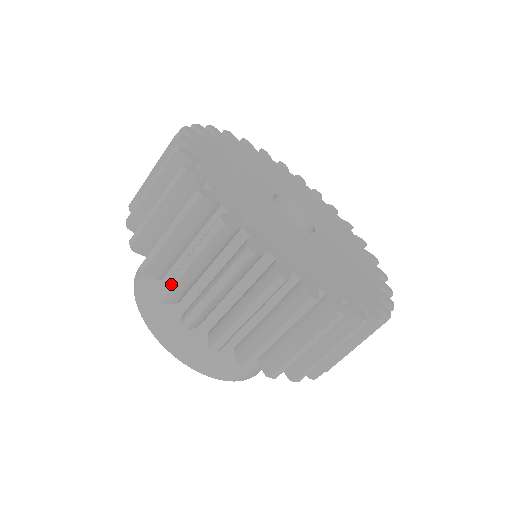
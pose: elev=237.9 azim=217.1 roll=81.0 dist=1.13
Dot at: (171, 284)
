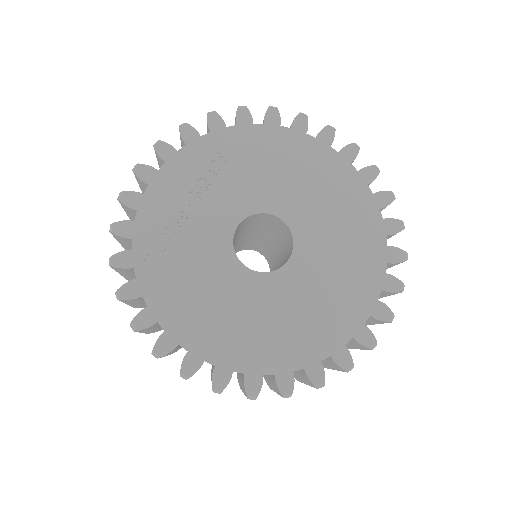
Dot at: occluded
